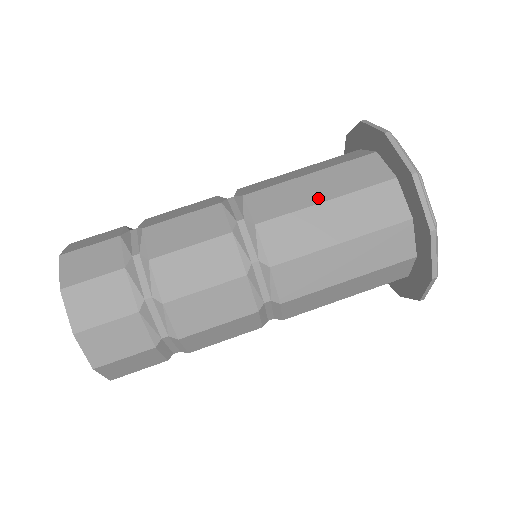
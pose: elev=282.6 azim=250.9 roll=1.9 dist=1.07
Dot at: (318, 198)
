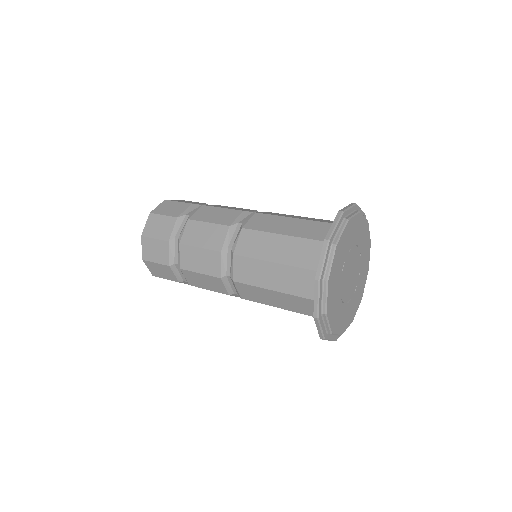
Dot at: (283, 231)
